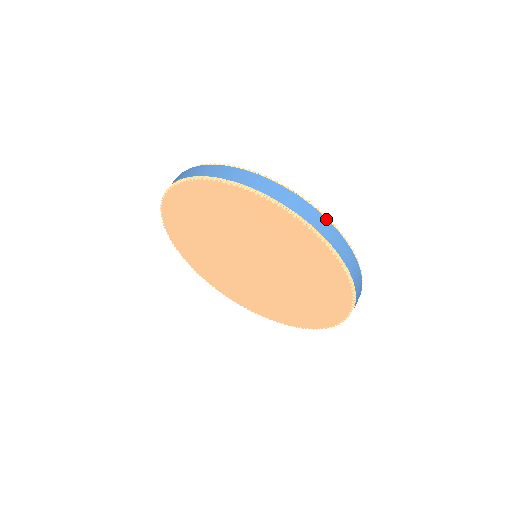
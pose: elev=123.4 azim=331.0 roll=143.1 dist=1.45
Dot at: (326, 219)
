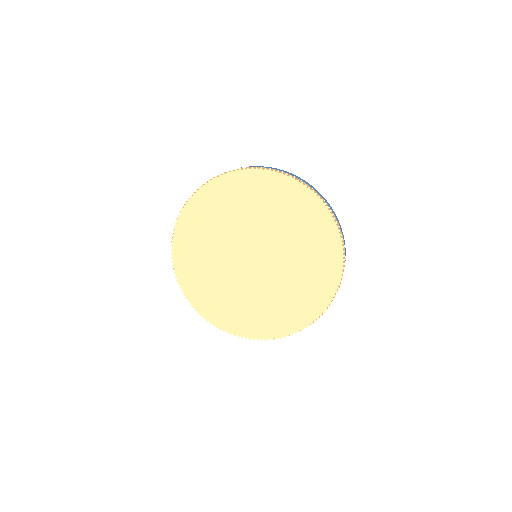
Dot at: occluded
